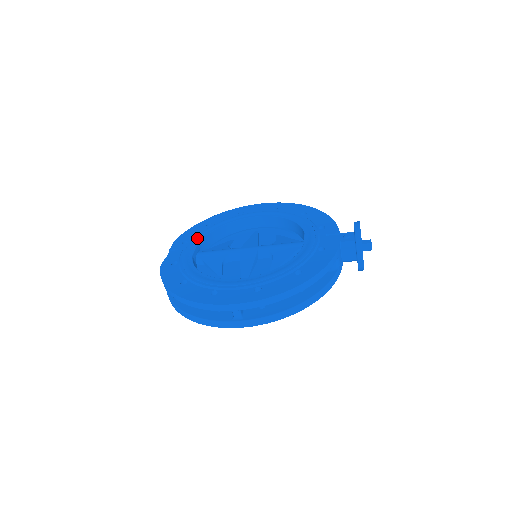
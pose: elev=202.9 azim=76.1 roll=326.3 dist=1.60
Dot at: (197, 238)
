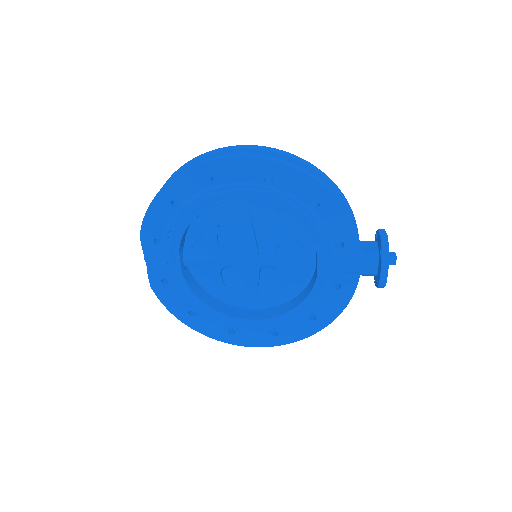
Dot at: (173, 241)
